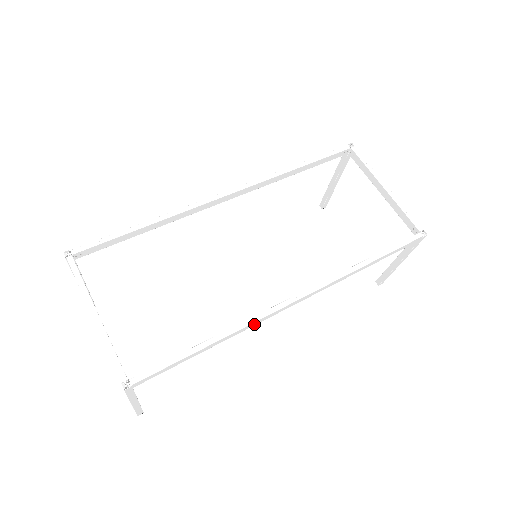
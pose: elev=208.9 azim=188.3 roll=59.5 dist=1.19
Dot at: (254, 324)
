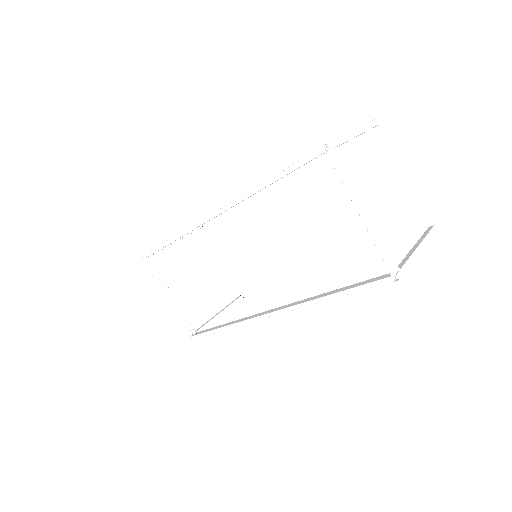
Dot at: occluded
